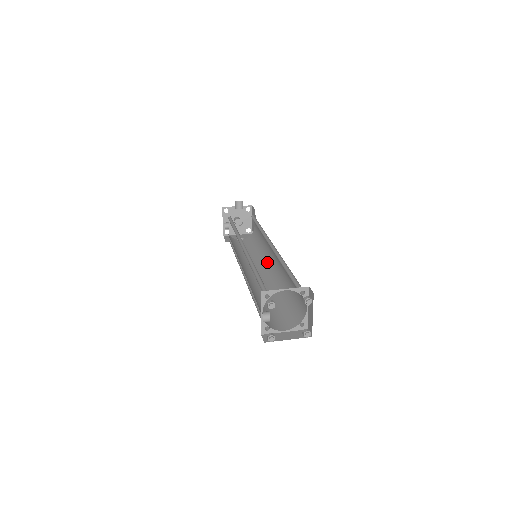
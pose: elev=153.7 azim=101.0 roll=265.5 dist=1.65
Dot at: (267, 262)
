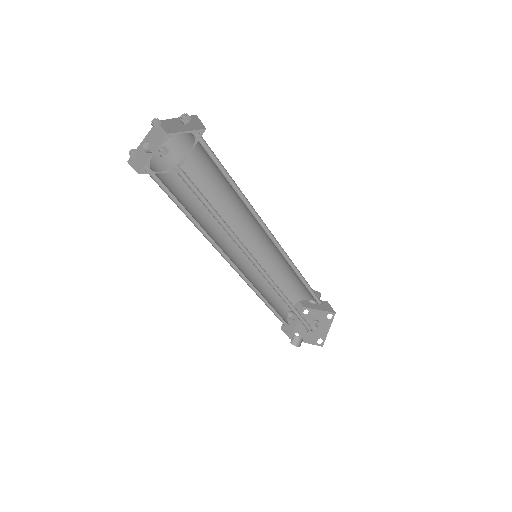
Dot at: occluded
